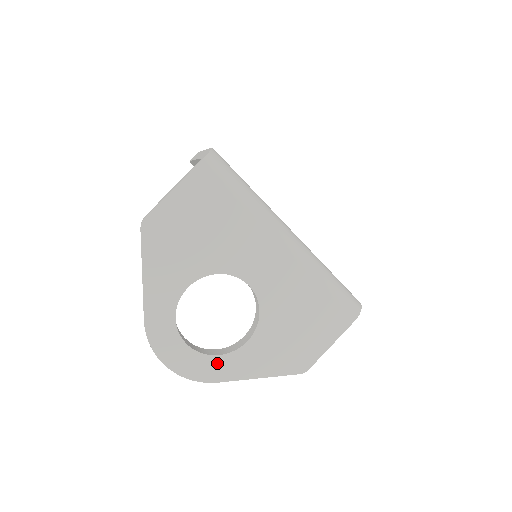
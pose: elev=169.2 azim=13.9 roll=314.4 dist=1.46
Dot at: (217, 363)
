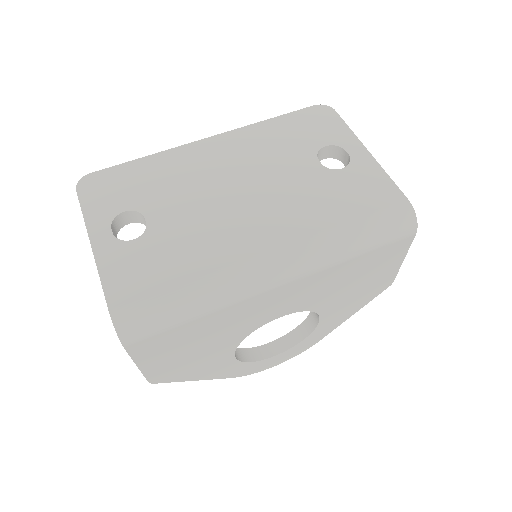
Dot at: (309, 340)
